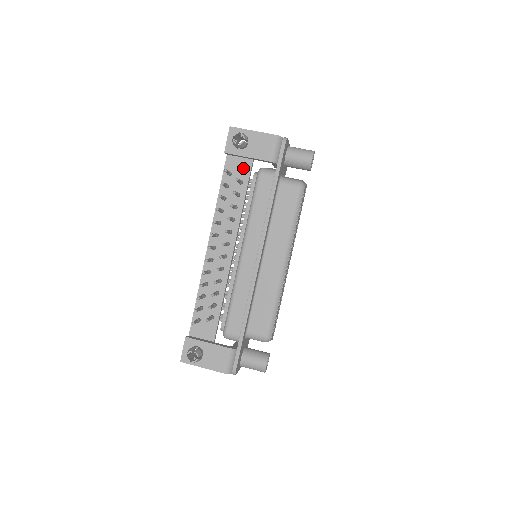
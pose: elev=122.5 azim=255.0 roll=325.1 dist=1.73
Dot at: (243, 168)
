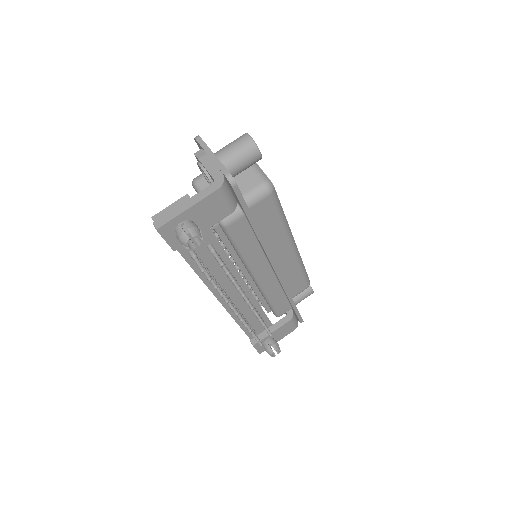
Dot at: occluded
